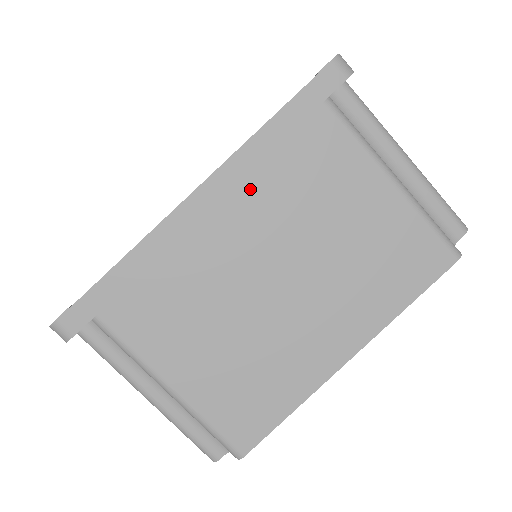
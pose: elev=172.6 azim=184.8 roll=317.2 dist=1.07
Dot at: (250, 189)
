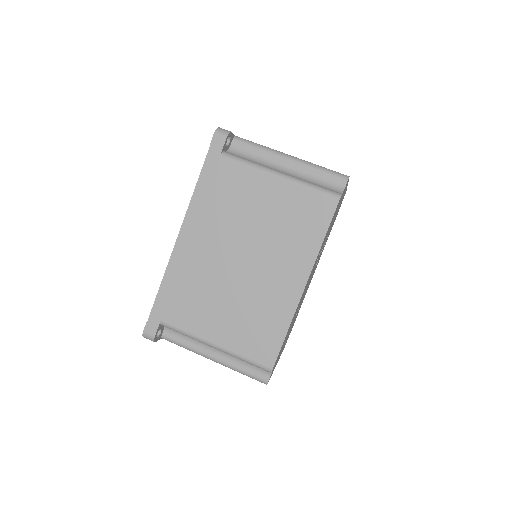
Dot at: (205, 219)
